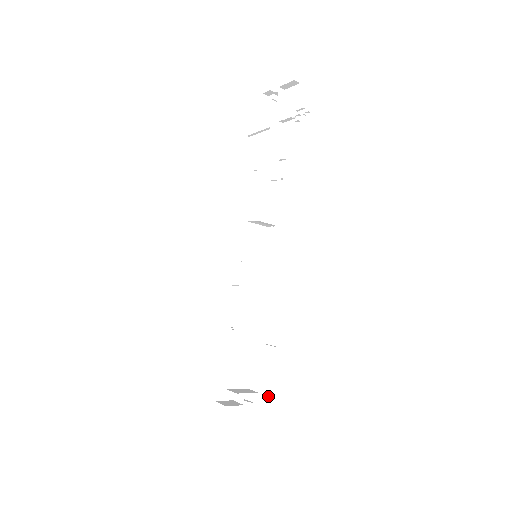
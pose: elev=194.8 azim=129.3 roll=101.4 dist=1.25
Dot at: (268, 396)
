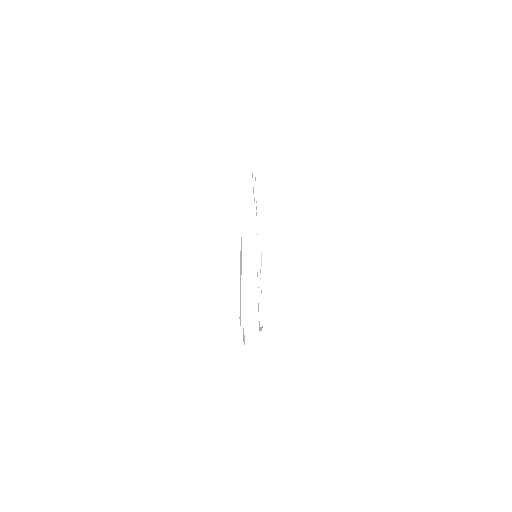
Dot at: occluded
